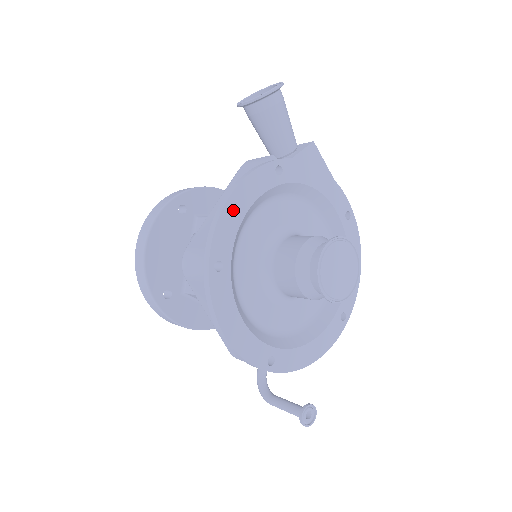
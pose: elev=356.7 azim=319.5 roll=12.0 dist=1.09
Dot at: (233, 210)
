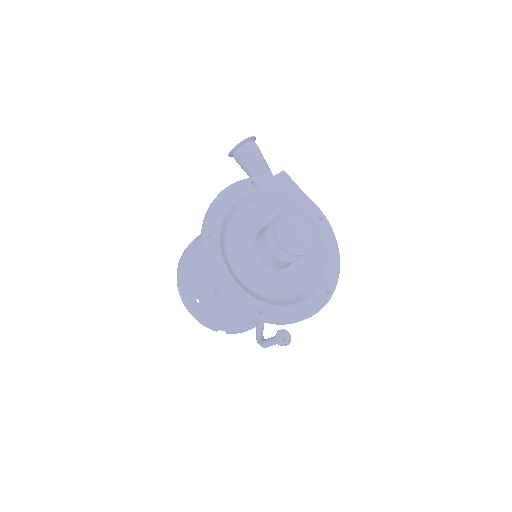
Dot at: (220, 205)
